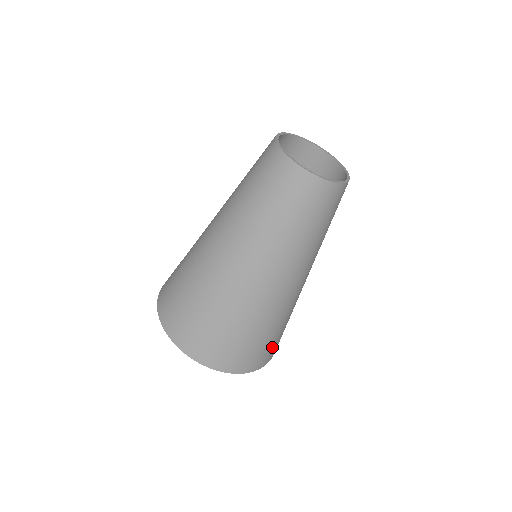
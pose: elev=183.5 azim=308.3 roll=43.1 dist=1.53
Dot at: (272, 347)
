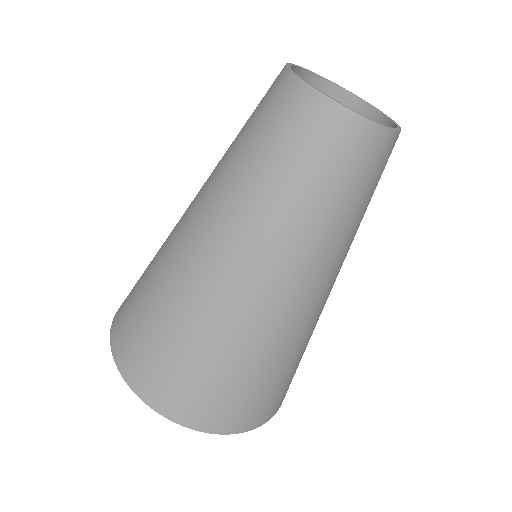
Dot at: (255, 402)
